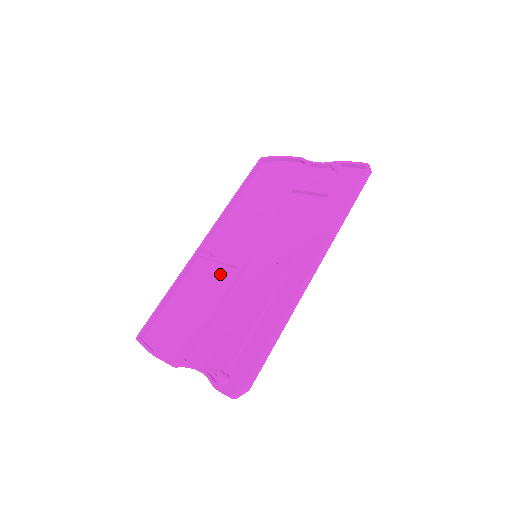
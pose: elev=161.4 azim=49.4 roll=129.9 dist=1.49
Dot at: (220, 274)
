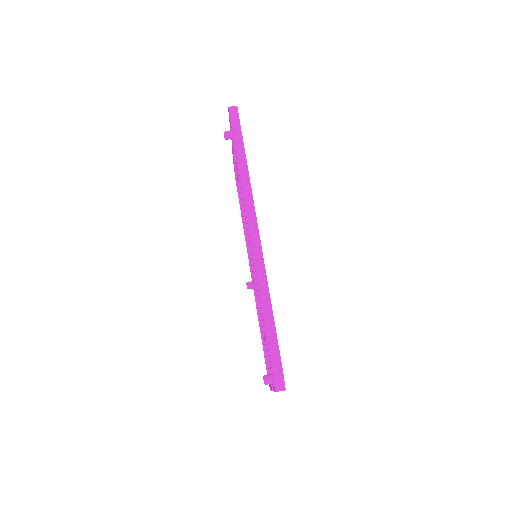
Dot at: occluded
